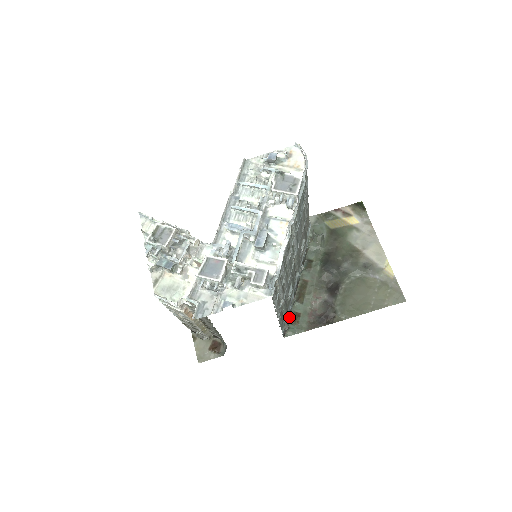
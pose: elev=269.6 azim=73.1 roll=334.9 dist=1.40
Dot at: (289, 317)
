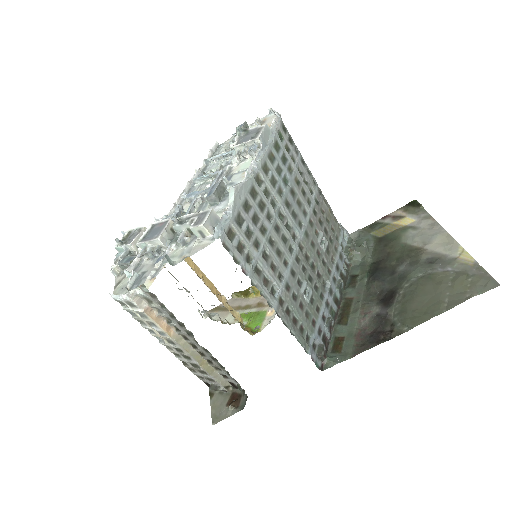
Dot at: (329, 345)
